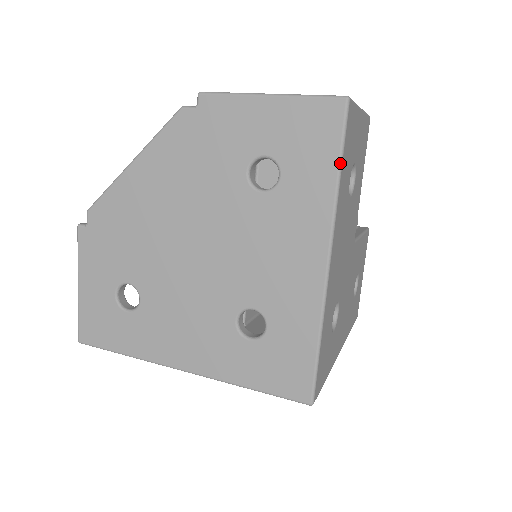
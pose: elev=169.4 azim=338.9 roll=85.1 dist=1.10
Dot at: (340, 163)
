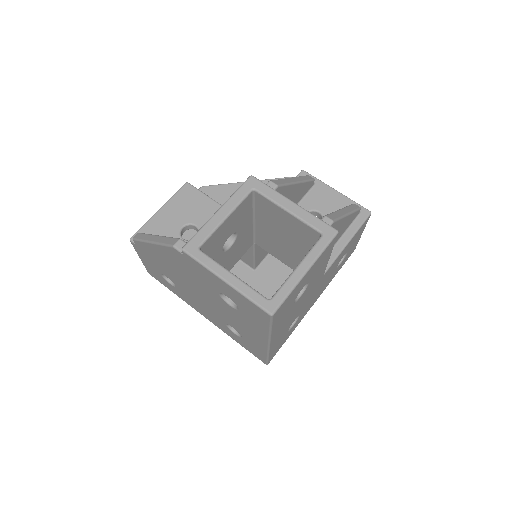
Dot at: (270, 328)
